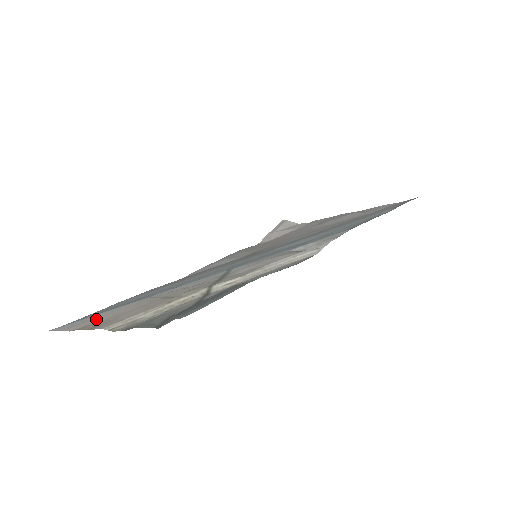
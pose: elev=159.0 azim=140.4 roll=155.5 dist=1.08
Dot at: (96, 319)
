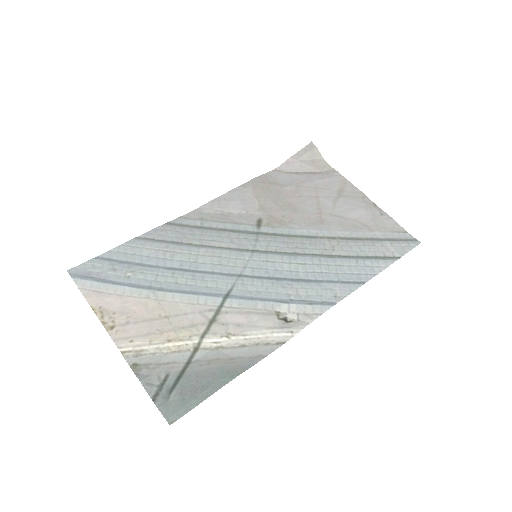
Dot at: (111, 300)
